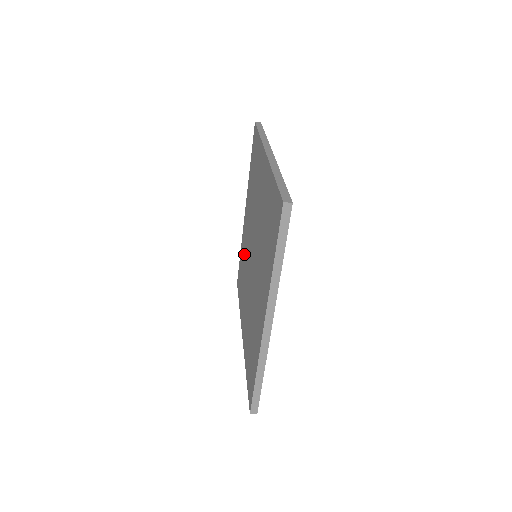
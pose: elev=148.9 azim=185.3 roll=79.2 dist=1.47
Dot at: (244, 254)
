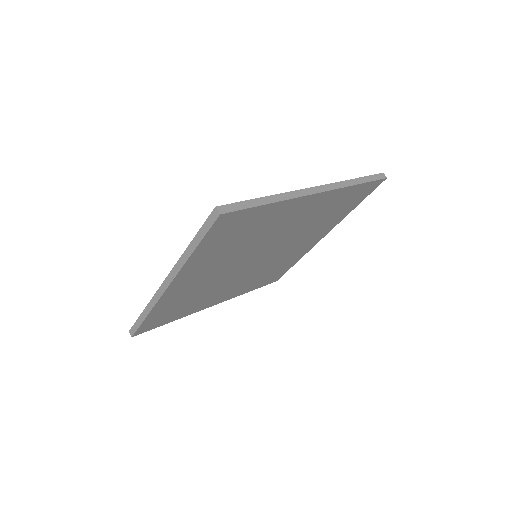
Dot at: occluded
